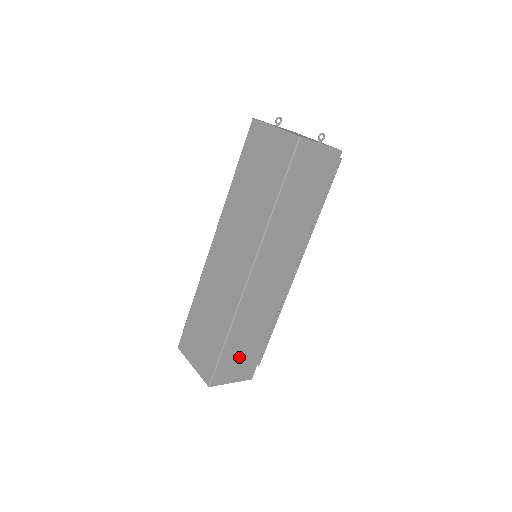
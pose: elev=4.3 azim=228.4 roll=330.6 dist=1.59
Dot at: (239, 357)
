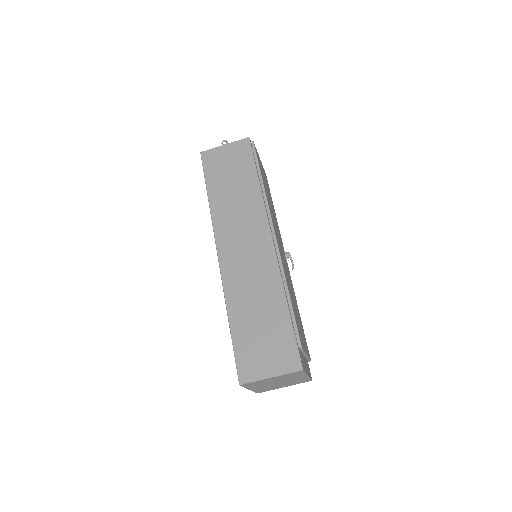
Dot at: (261, 341)
